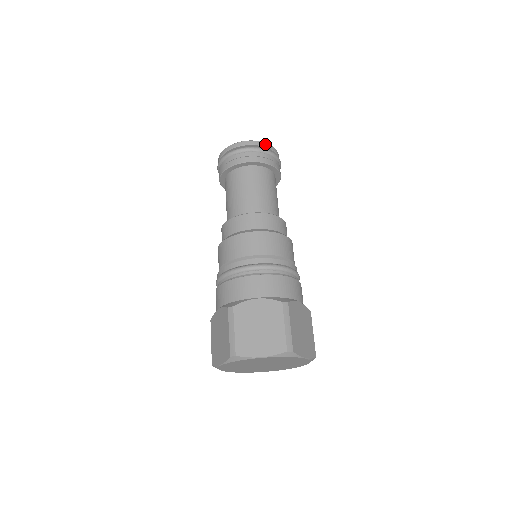
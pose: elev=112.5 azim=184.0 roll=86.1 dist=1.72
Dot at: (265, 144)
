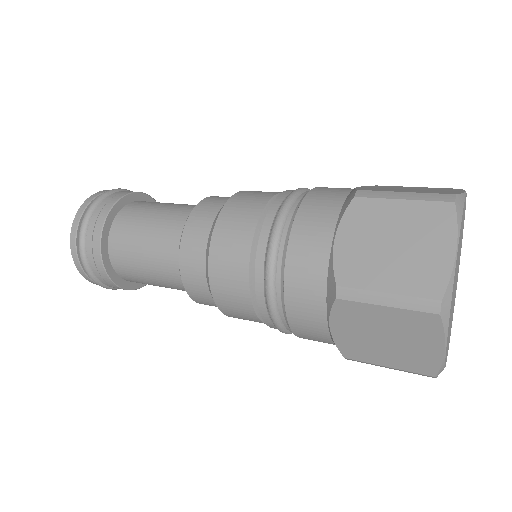
Dot at: occluded
